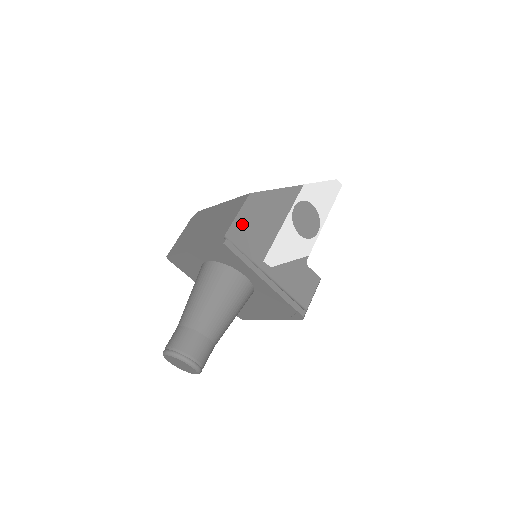
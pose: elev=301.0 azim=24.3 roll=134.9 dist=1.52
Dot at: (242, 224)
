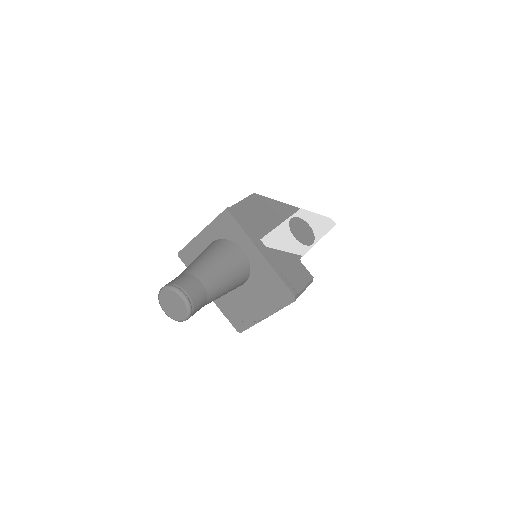
Dot at: (244, 208)
